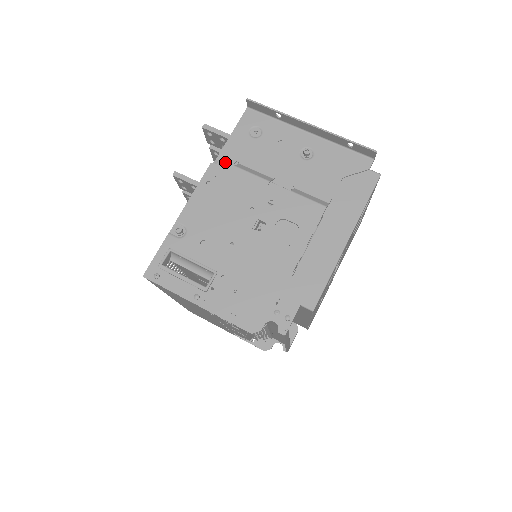
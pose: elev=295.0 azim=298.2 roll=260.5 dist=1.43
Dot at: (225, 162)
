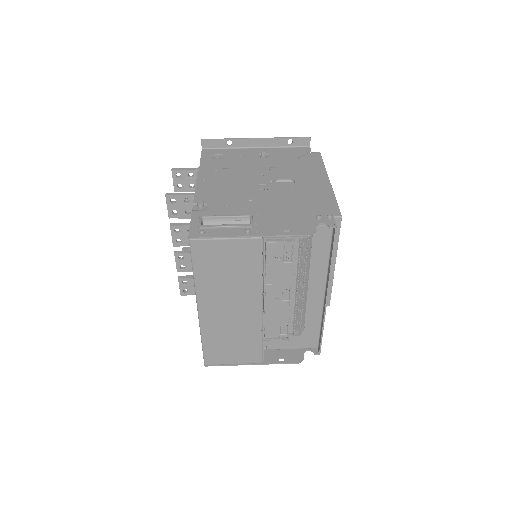
Dot at: occluded
